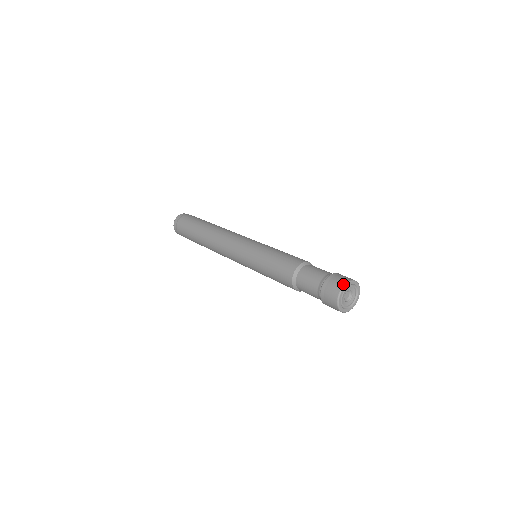
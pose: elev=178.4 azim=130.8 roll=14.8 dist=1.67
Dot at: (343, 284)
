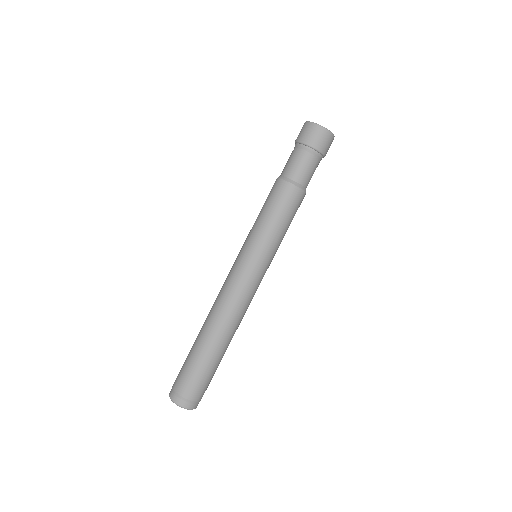
Dot at: occluded
